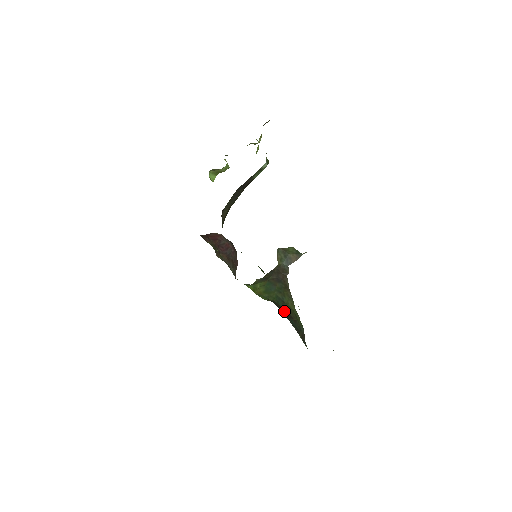
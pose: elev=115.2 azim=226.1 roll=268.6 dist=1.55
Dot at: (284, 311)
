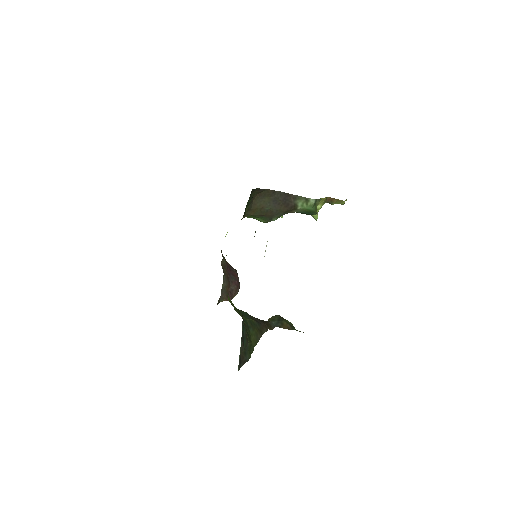
Dot at: occluded
